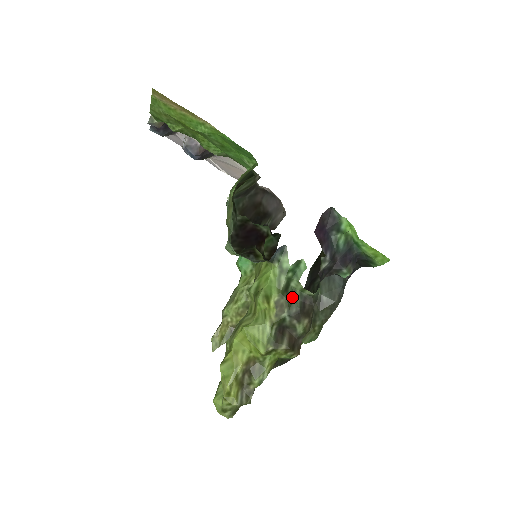
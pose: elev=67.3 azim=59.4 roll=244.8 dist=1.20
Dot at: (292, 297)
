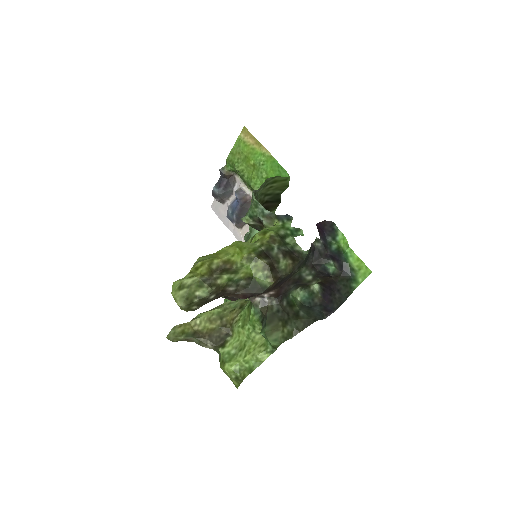
Dot at: (285, 243)
